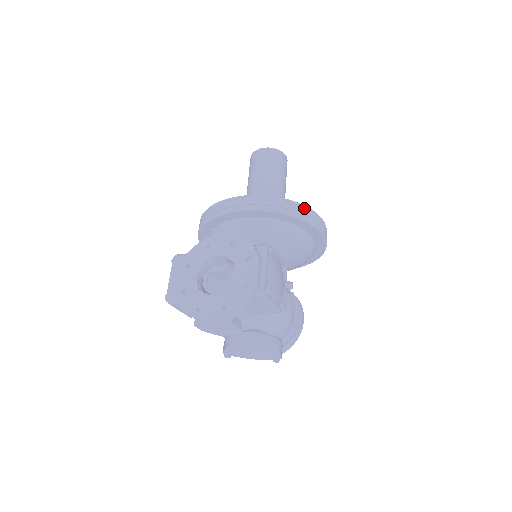
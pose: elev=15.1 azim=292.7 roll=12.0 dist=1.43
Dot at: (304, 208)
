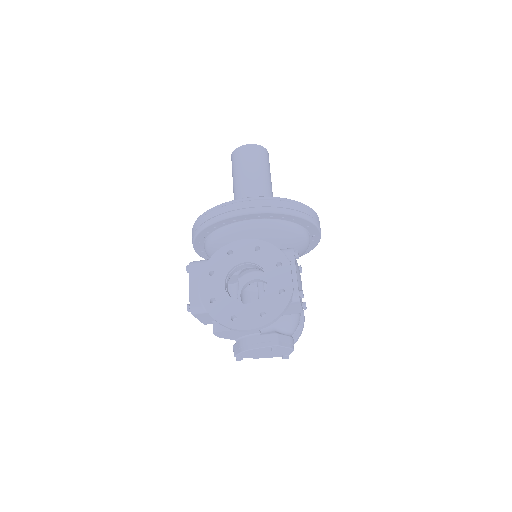
Dot at: (307, 208)
